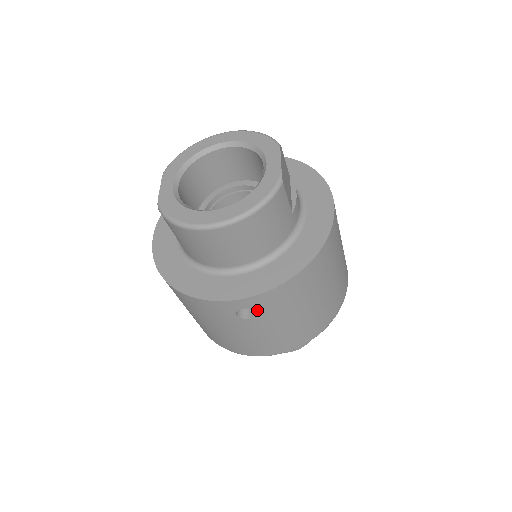
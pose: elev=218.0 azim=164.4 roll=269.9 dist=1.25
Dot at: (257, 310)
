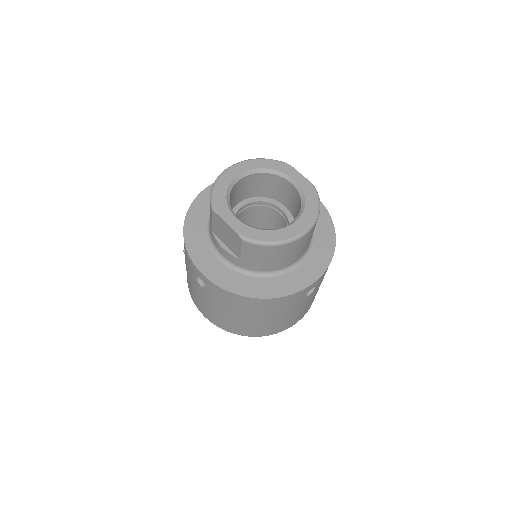
Dot at: (317, 285)
